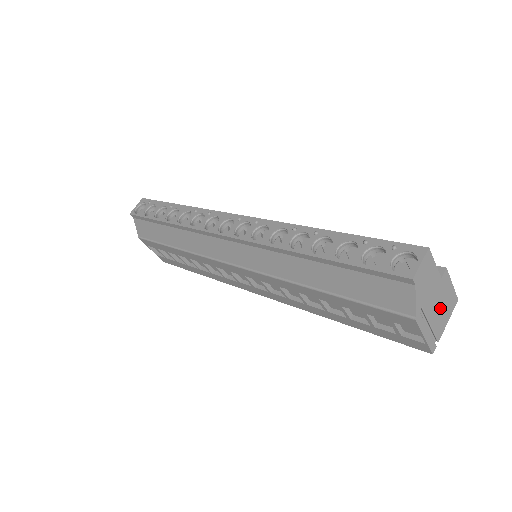
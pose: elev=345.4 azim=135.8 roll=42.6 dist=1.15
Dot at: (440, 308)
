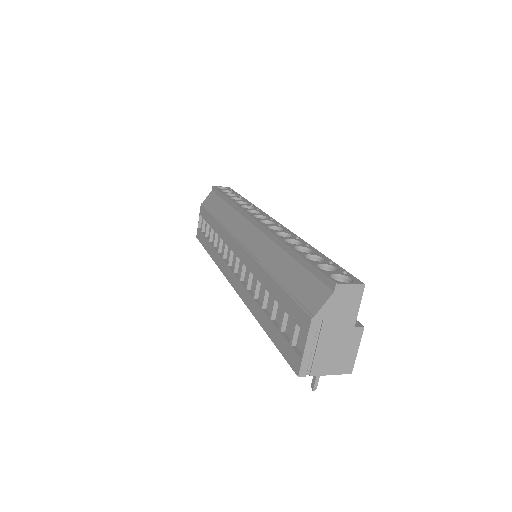
Dot at: (334, 350)
